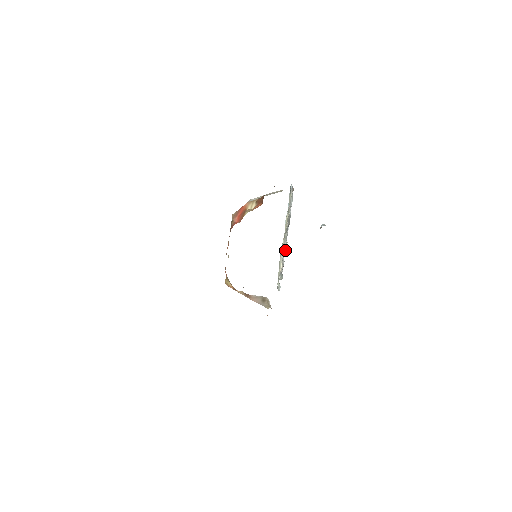
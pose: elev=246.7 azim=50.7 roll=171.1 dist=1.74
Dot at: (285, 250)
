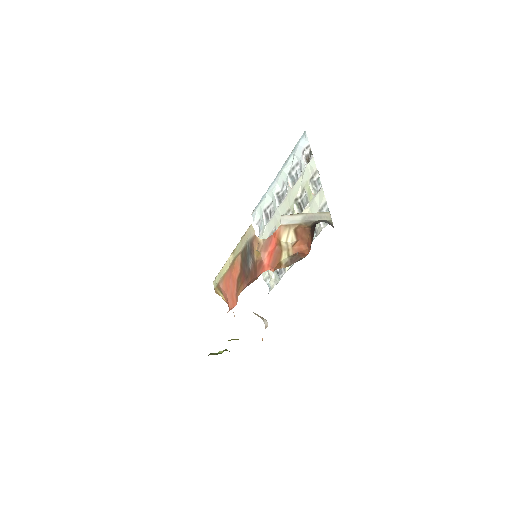
Dot at: occluded
